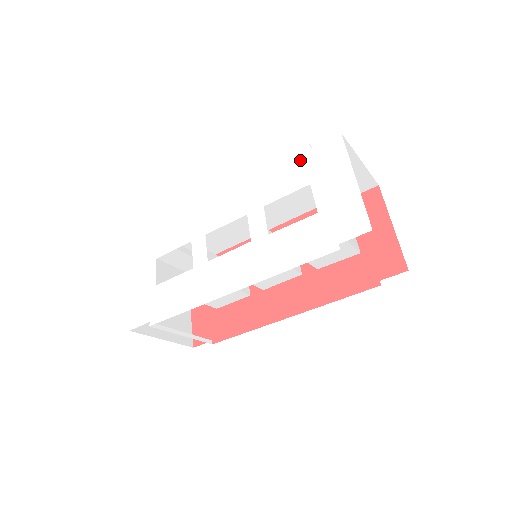
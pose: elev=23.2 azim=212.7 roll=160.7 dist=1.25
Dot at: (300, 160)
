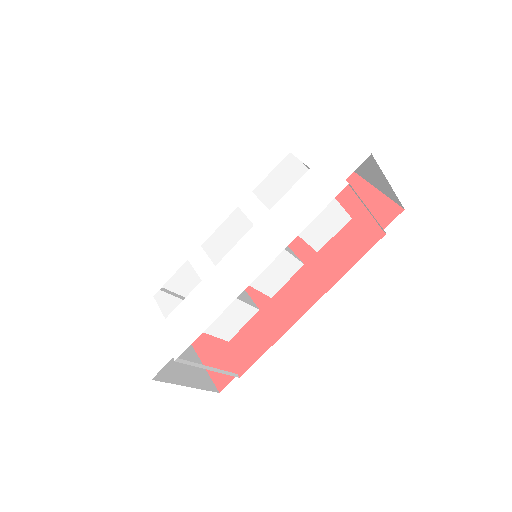
Dot at: (269, 140)
